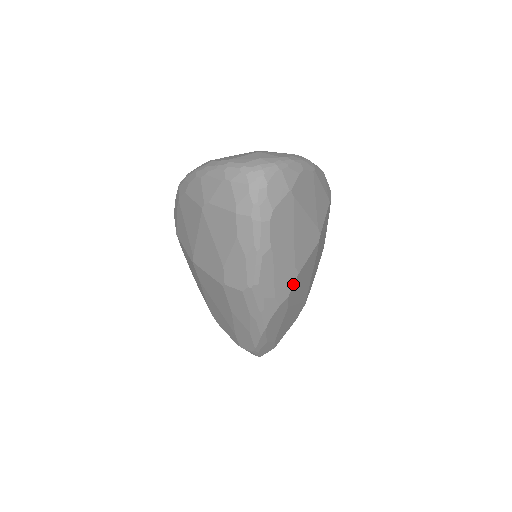
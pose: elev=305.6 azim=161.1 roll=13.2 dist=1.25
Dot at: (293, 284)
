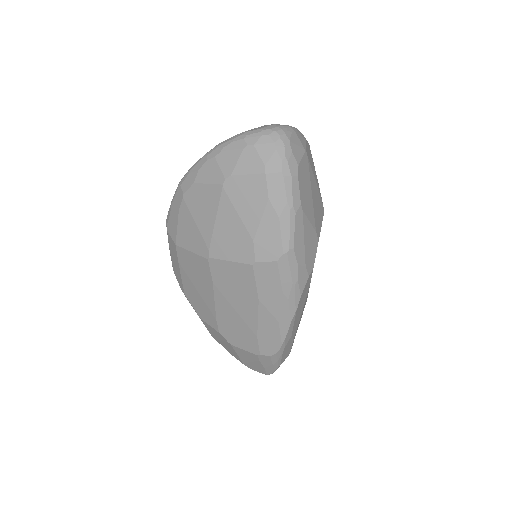
Dot at: occluded
